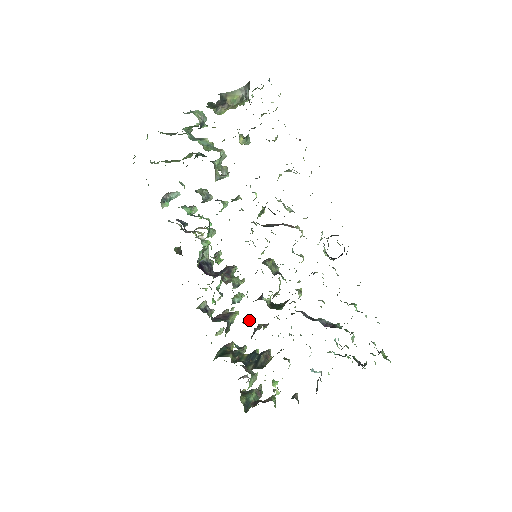
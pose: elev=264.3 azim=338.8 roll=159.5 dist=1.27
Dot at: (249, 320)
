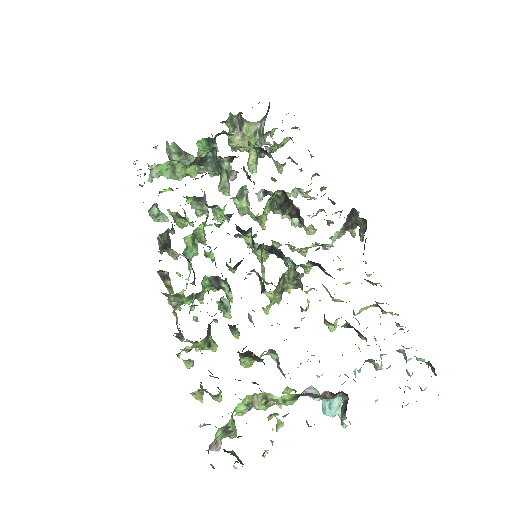
Dot at: (238, 331)
